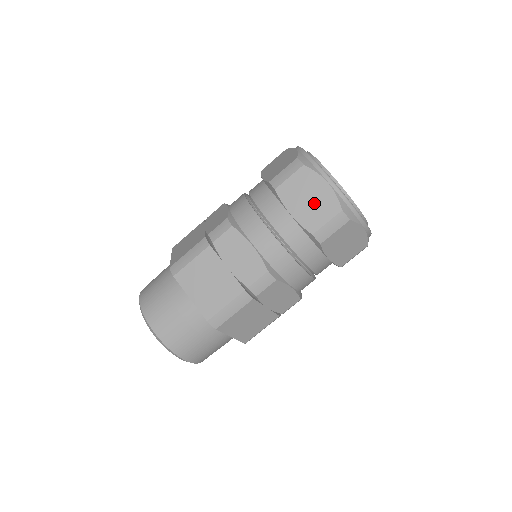
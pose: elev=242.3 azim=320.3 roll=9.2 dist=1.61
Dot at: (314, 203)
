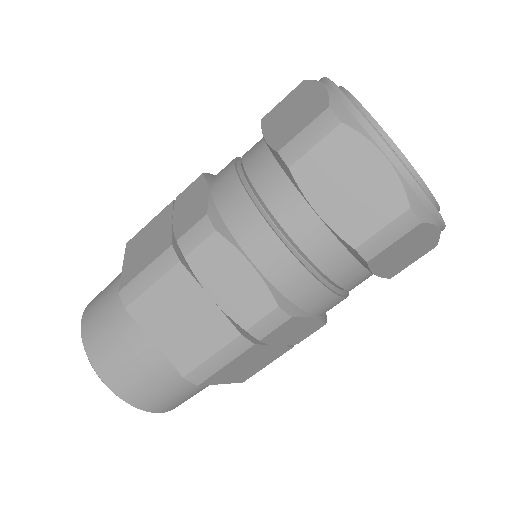
Dot at: (359, 194)
